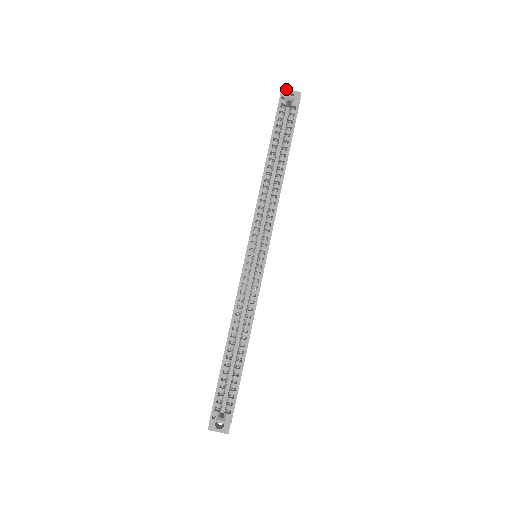
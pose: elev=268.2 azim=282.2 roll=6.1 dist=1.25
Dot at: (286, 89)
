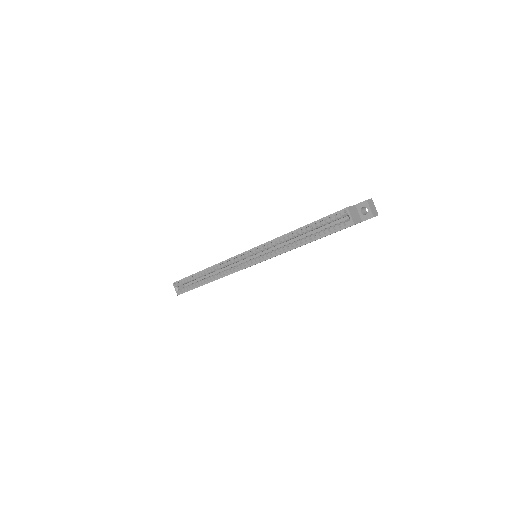
Dot at: (368, 203)
